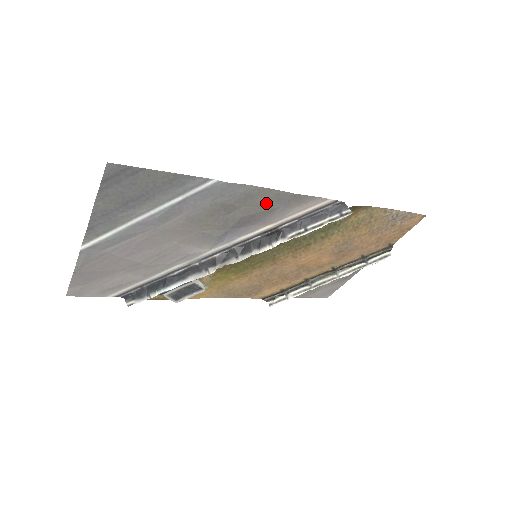
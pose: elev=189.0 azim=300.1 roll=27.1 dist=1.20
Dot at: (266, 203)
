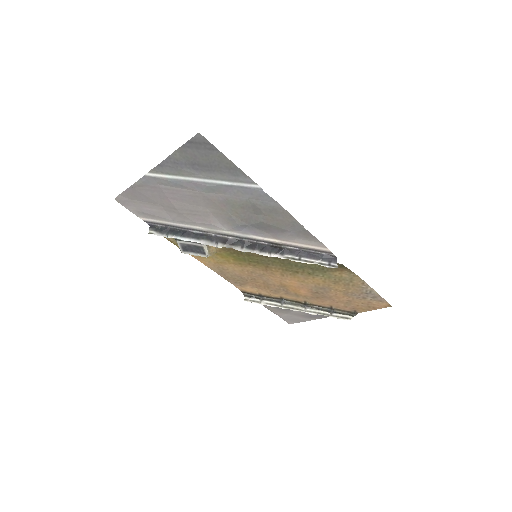
Dot at: (283, 223)
